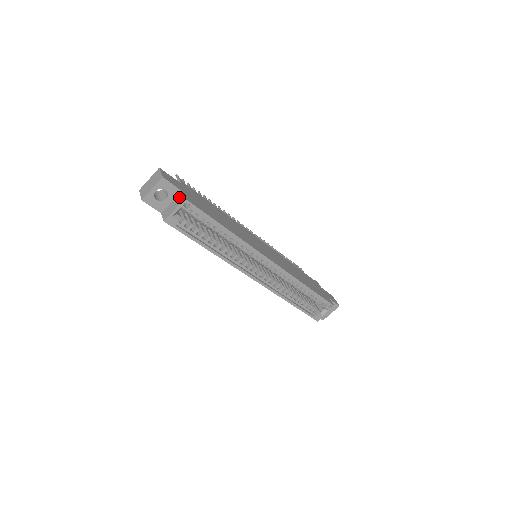
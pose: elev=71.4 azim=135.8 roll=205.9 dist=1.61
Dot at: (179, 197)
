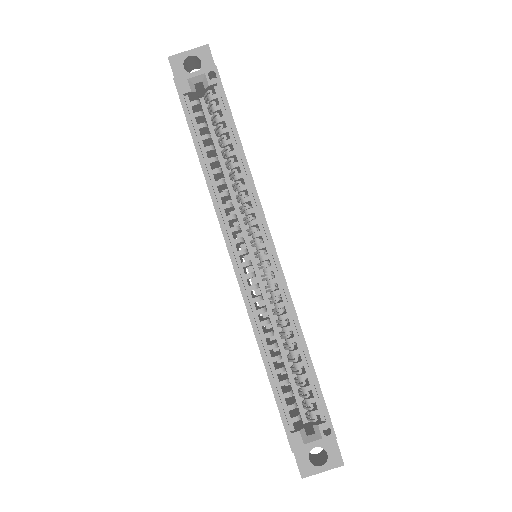
Dot at: occluded
